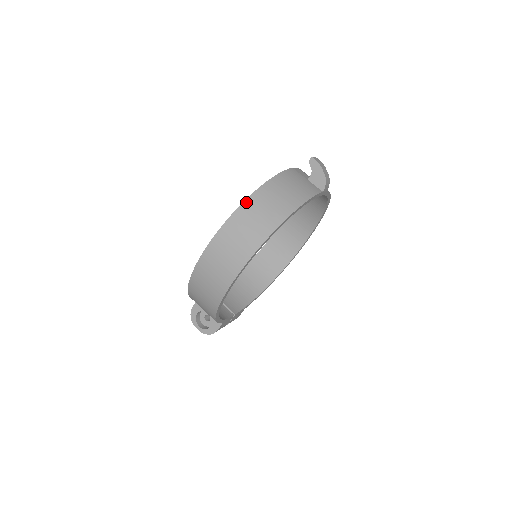
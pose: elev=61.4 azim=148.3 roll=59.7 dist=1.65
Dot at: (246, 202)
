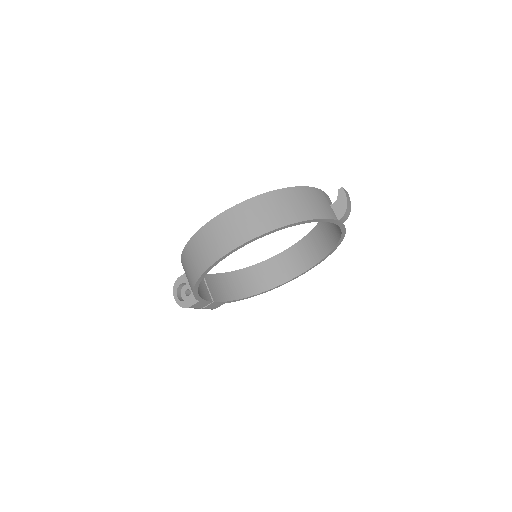
Dot at: (267, 194)
